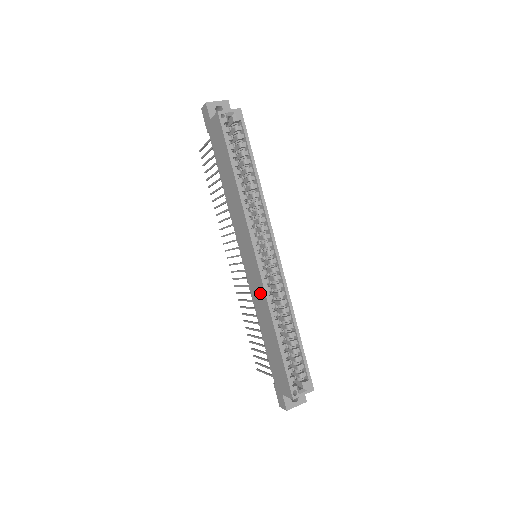
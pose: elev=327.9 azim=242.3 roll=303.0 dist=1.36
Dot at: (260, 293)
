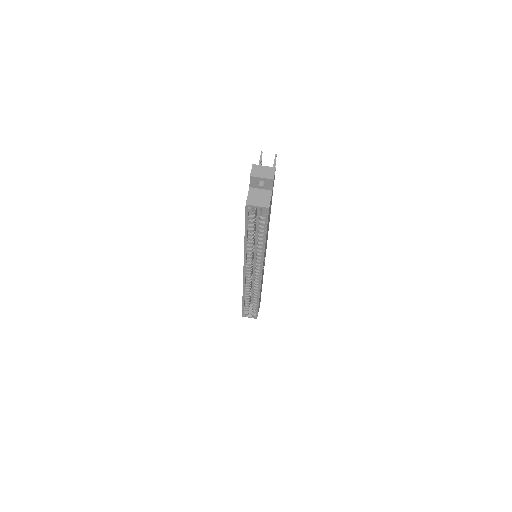
Dot at: occluded
